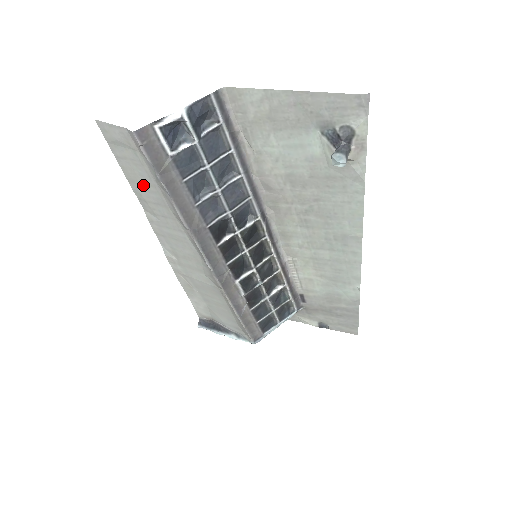
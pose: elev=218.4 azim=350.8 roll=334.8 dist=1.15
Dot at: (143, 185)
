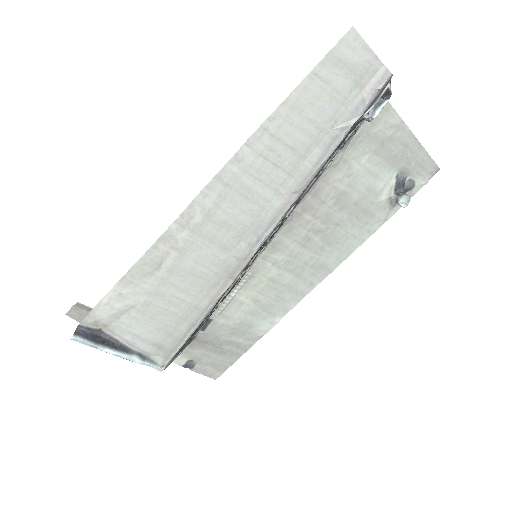
Dot at: (304, 120)
